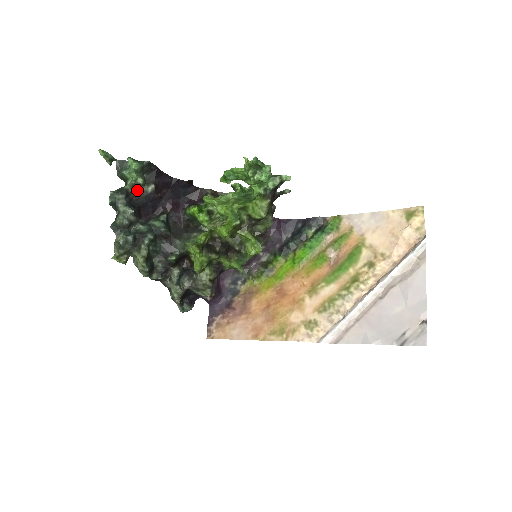
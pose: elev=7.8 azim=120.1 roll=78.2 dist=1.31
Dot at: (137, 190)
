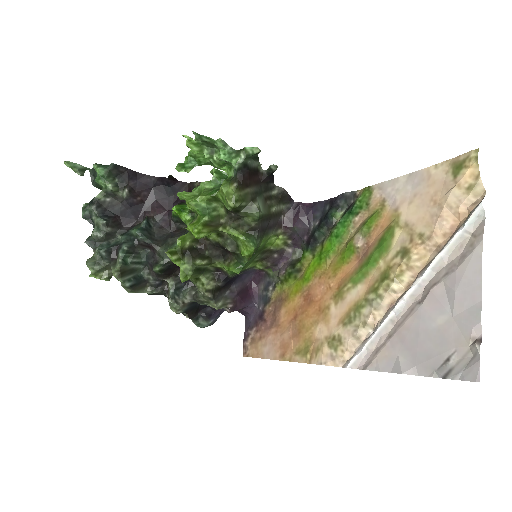
Dot at: (112, 198)
